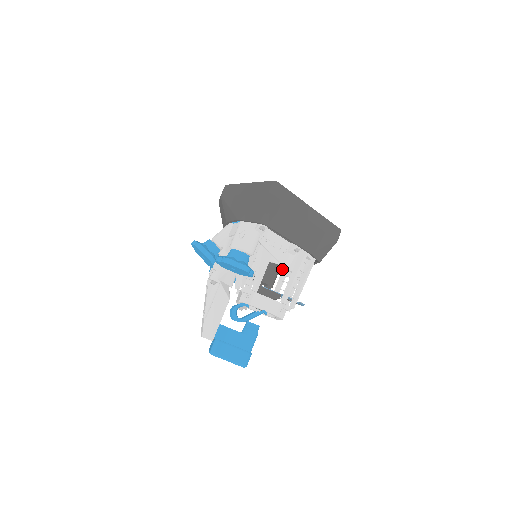
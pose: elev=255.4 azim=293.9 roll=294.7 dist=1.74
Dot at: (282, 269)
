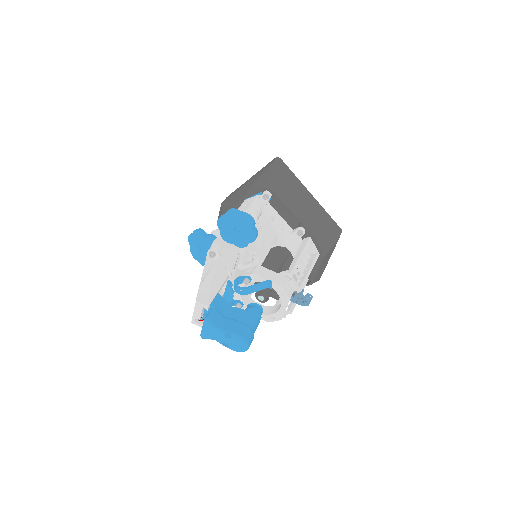
Dot at: occluded
